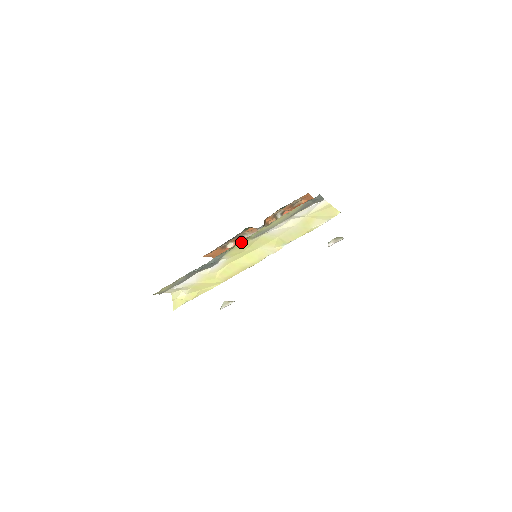
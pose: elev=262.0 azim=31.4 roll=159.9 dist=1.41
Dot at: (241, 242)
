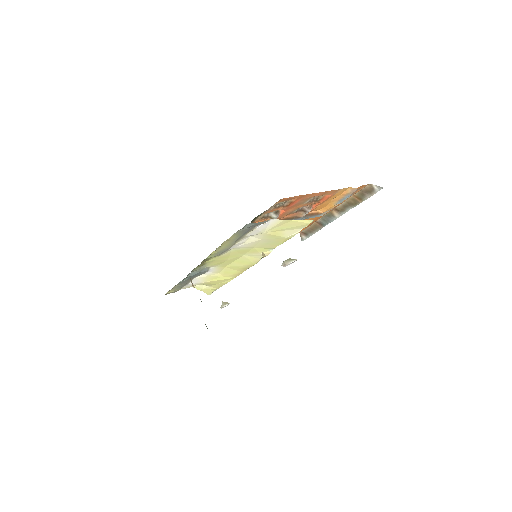
Dot at: (206, 261)
